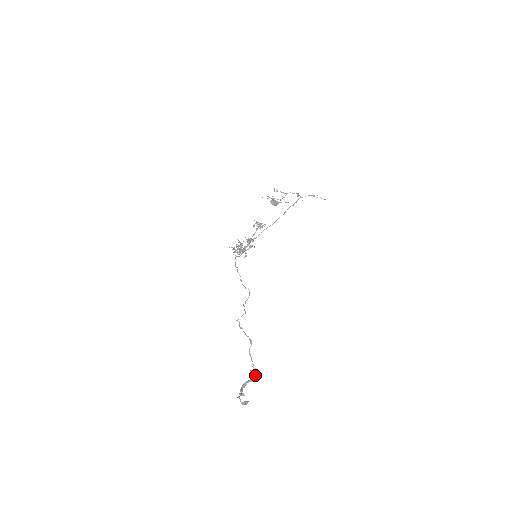
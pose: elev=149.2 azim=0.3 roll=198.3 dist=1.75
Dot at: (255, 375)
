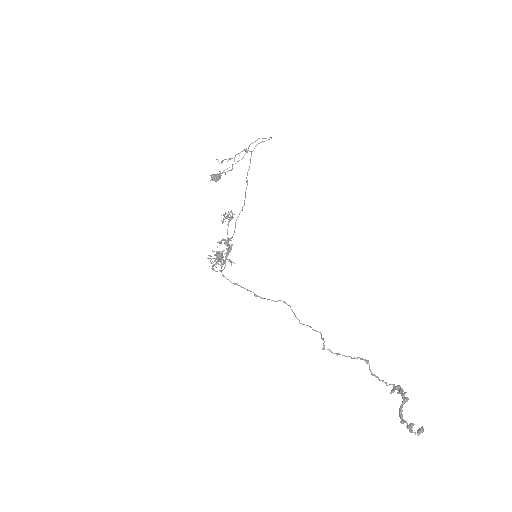
Dot at: (402, 393)
